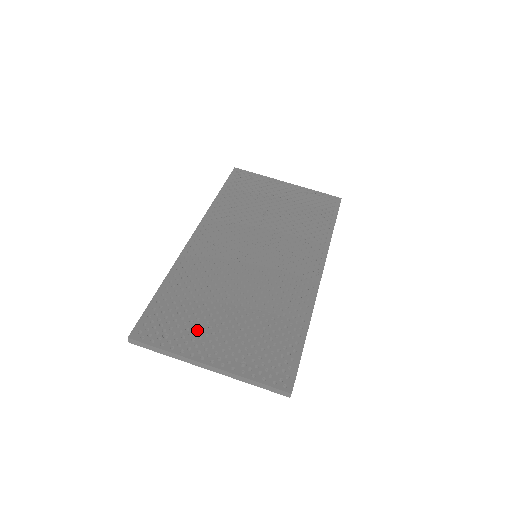
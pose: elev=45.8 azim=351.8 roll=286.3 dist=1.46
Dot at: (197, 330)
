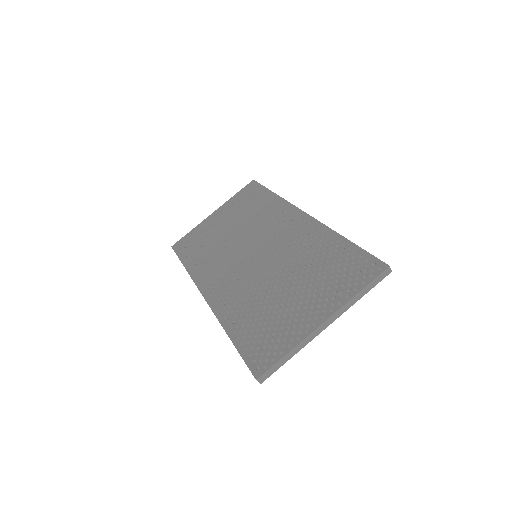
Dot at: (288, 321)
